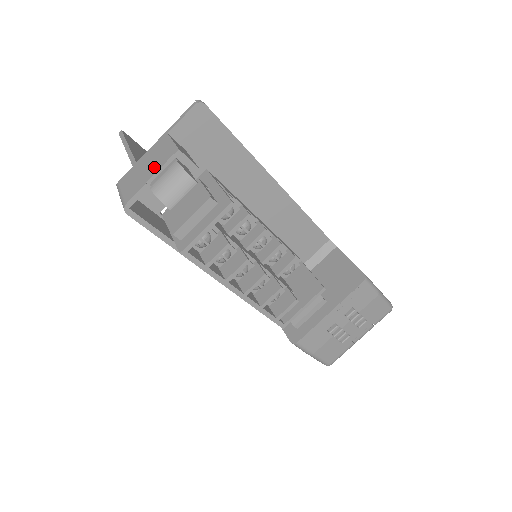
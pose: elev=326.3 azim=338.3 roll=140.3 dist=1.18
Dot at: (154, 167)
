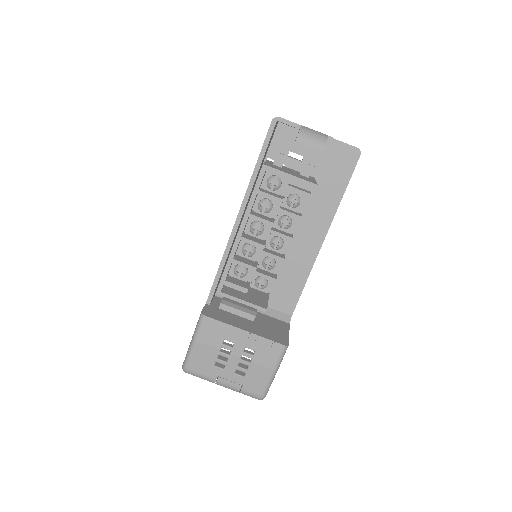
Dot at: occluded
